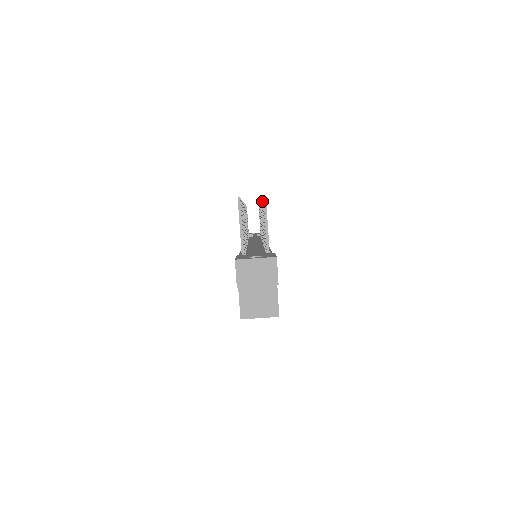
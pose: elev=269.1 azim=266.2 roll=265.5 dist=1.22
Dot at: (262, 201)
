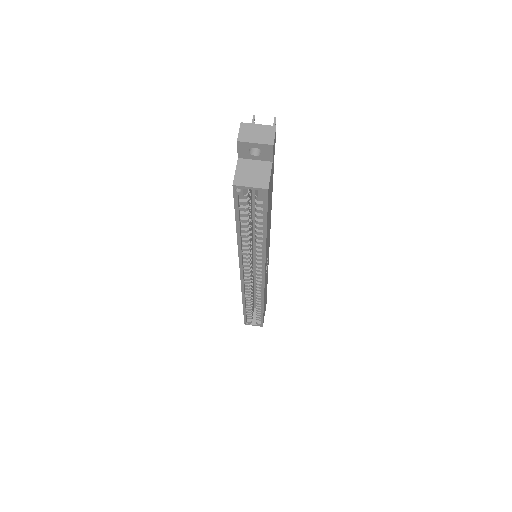
Dot at: occluded
